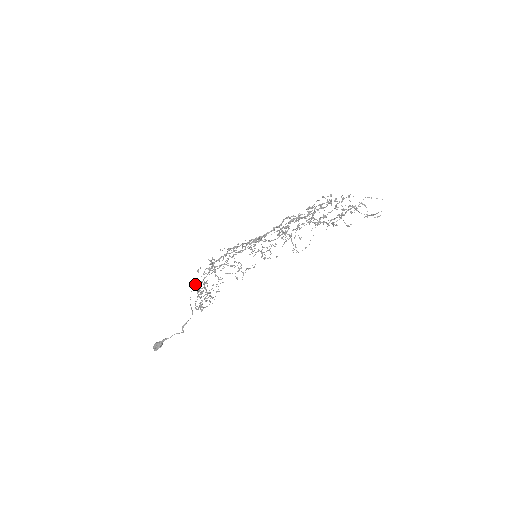
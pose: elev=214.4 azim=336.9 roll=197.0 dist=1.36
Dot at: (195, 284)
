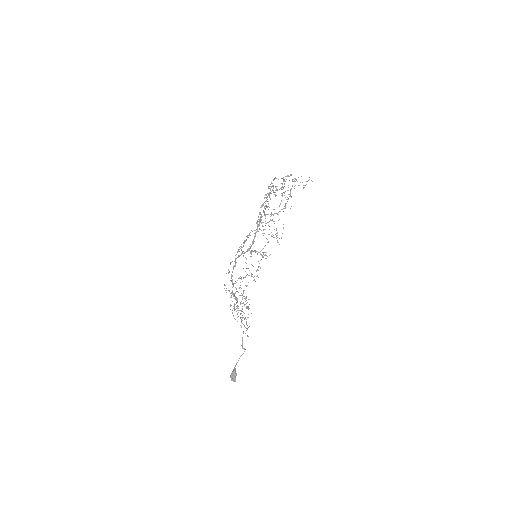
Dot at: occluded
